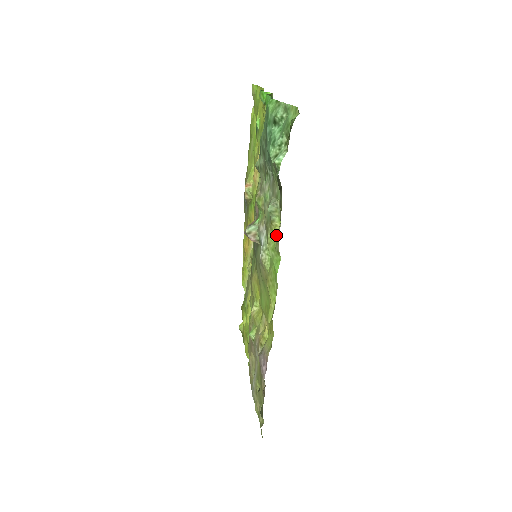
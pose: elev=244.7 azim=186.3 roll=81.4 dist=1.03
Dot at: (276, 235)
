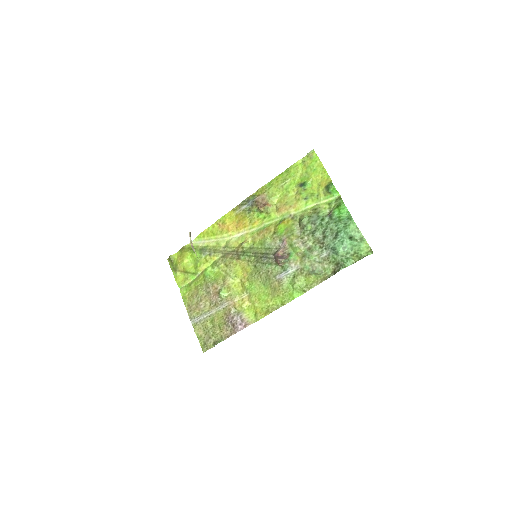
Dot at: (307, 281)
